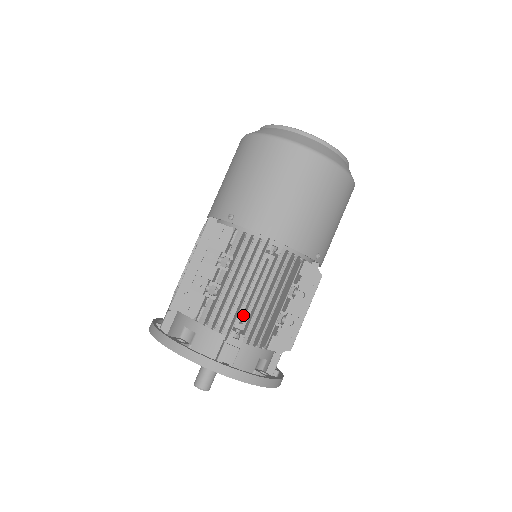
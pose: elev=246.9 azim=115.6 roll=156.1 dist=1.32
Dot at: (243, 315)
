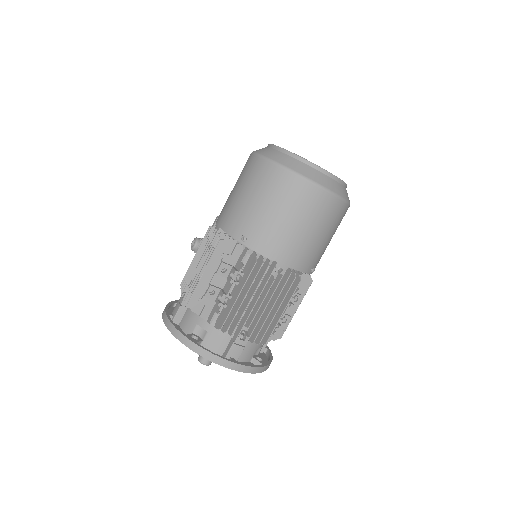
Dot at: (249, 321)
